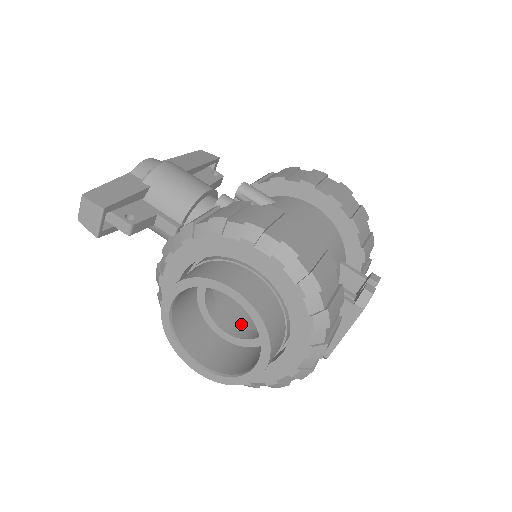
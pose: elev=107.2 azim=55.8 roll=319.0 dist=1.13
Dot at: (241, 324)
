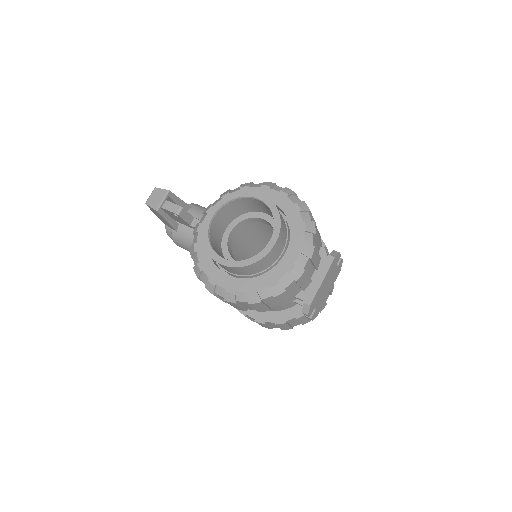
Dot at: occluded
